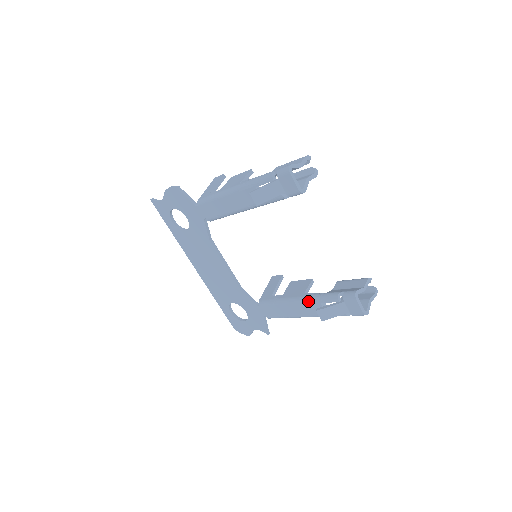
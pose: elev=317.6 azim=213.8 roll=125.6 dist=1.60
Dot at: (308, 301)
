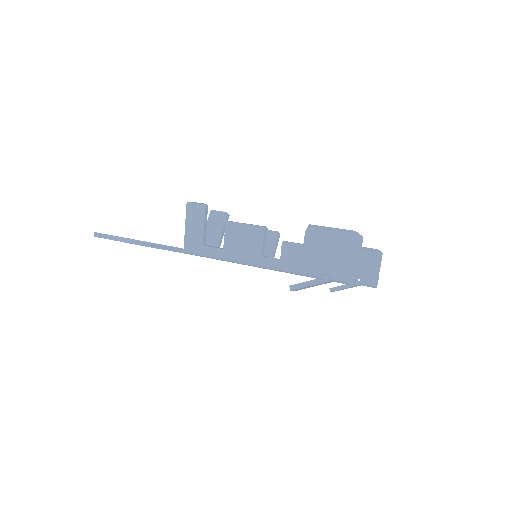
Dot at: occluded
